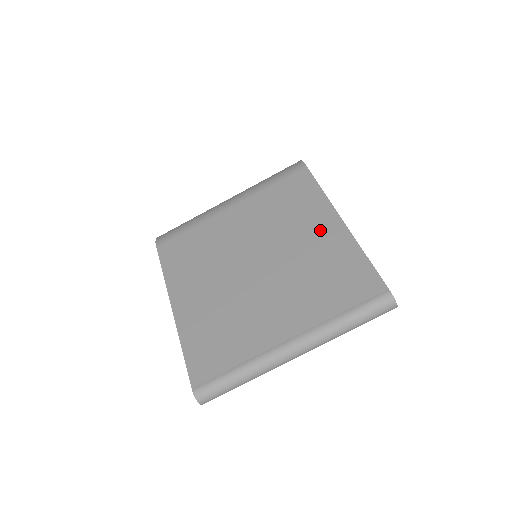
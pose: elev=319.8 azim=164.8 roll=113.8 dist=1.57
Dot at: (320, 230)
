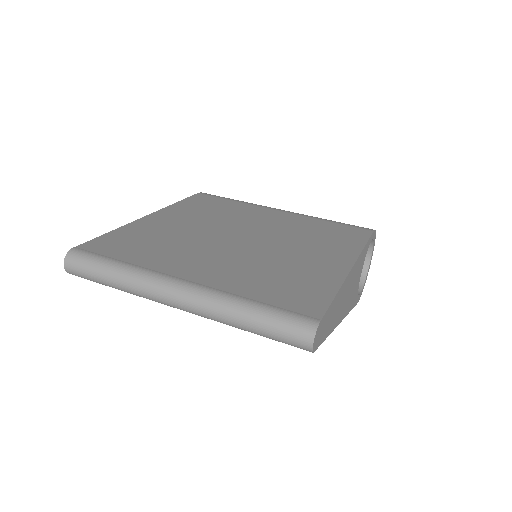
Dot at: (324, 257)
